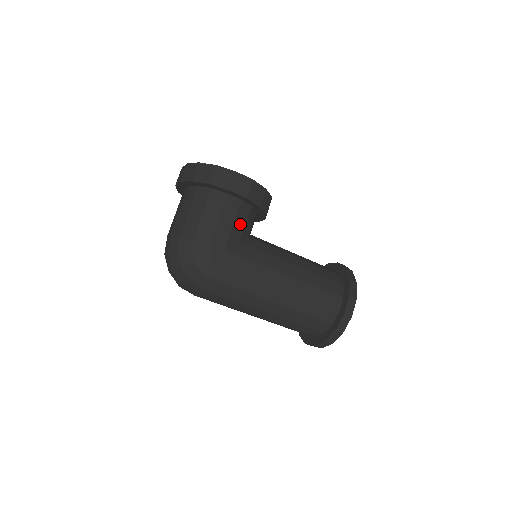
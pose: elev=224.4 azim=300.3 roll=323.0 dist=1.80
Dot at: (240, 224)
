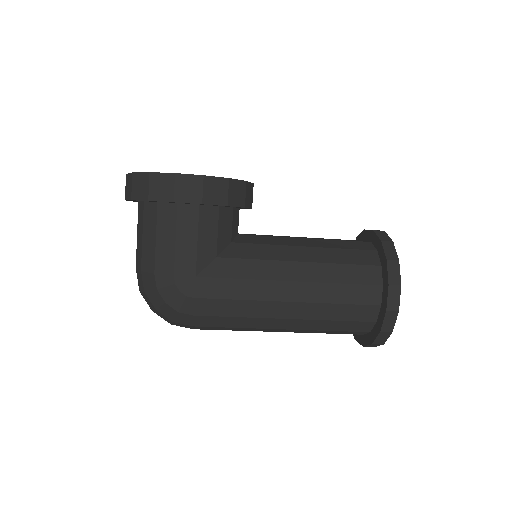
Dot at: (208, 236)
